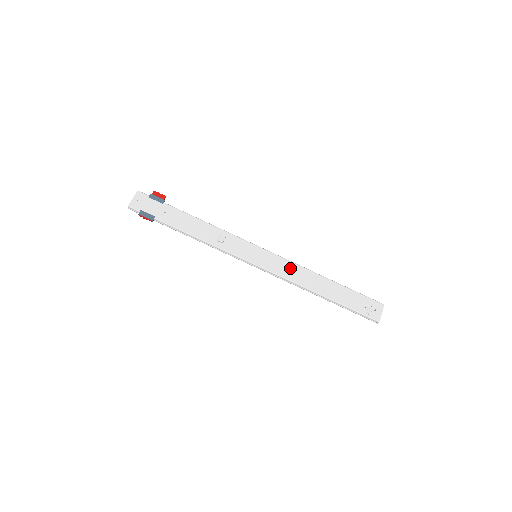
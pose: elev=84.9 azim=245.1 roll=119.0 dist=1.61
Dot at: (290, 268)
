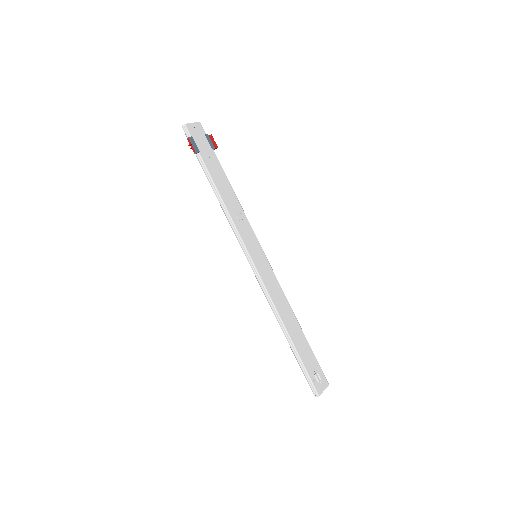
Dot at: (277, 289)
